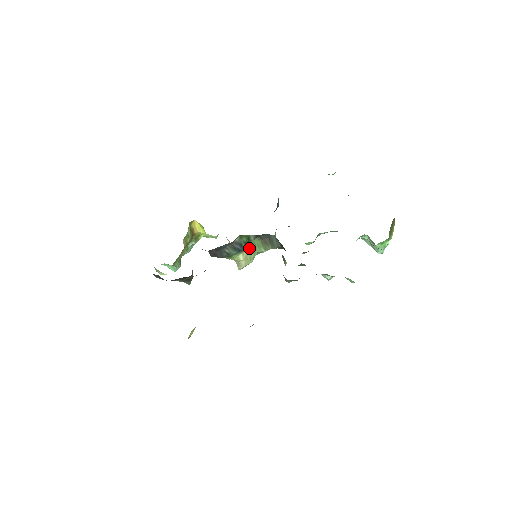
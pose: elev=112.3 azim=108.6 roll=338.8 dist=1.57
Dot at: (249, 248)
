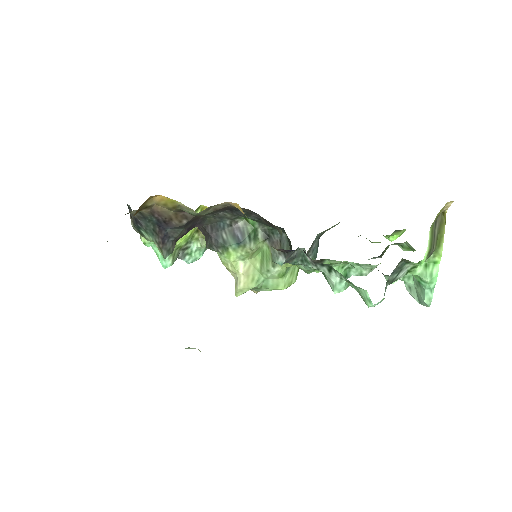
Dot at: (253, 249)
